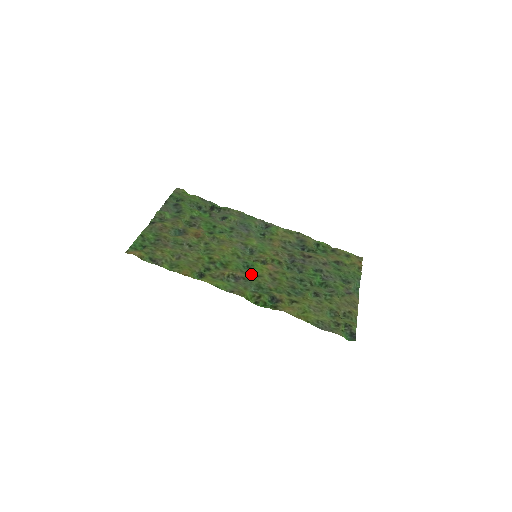
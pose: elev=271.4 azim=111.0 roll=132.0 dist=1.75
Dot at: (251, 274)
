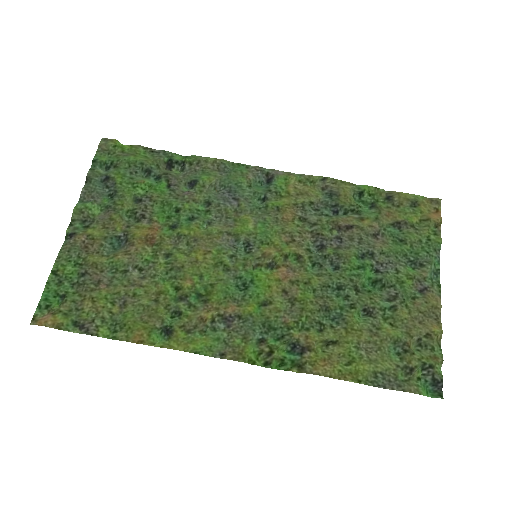
Dot at: (251, 303)
